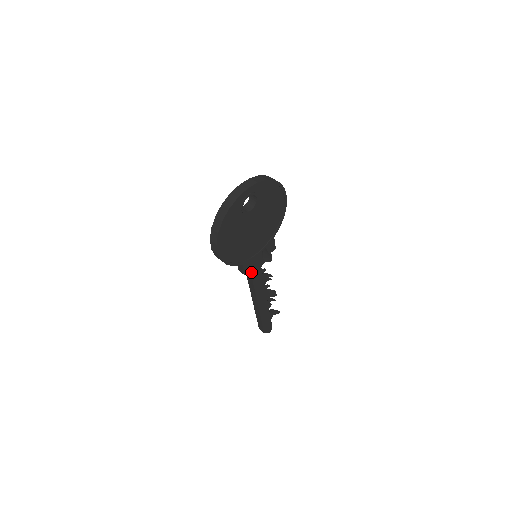
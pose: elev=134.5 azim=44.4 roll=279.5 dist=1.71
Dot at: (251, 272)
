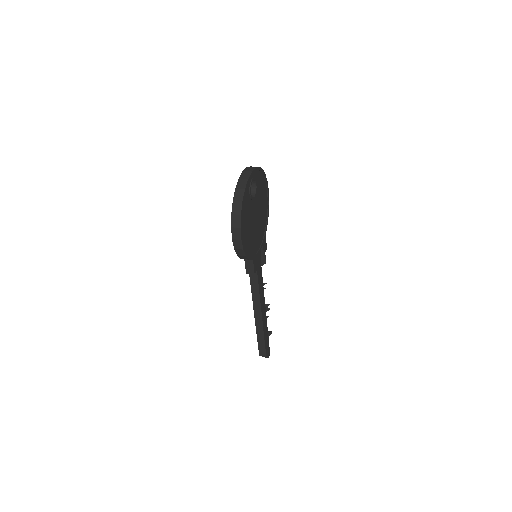
Dot at: (257, 272)
